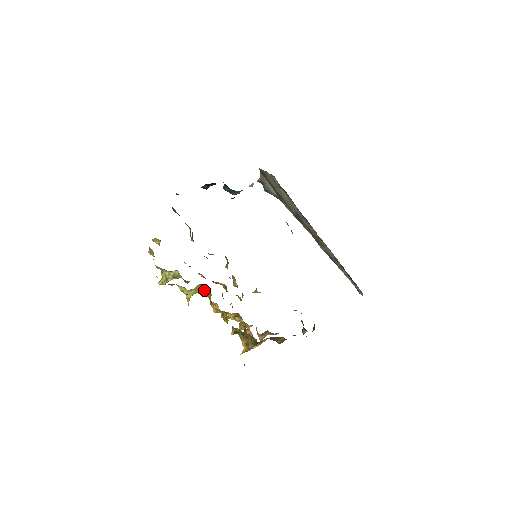
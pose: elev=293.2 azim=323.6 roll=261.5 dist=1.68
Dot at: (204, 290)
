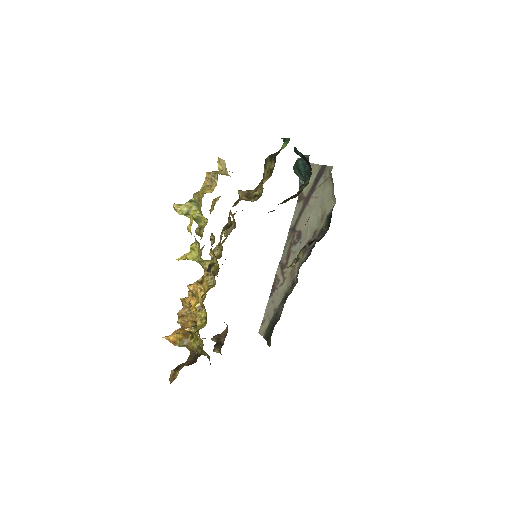
Dot at: (210, 269)
